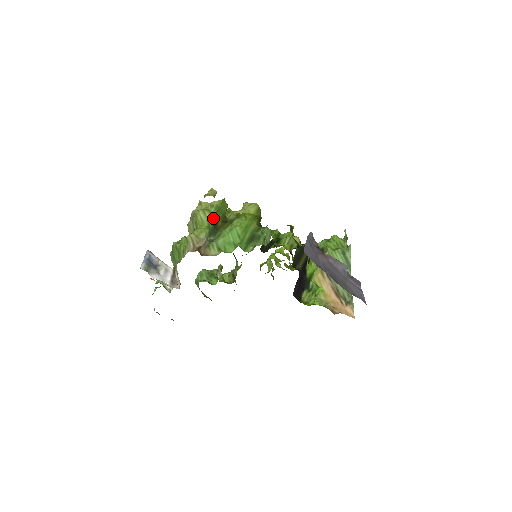
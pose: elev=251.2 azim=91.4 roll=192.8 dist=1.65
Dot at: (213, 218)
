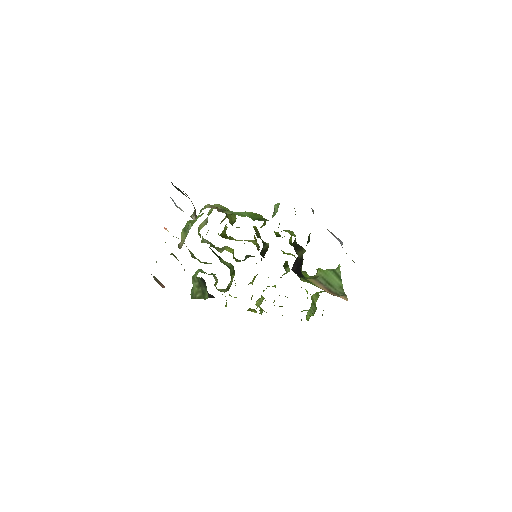
Dot at: (227, 208)
